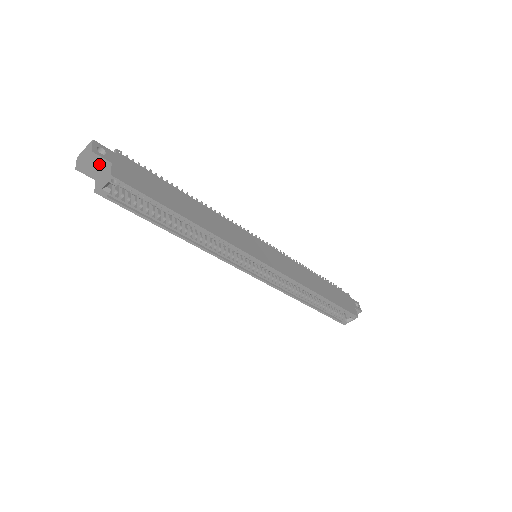
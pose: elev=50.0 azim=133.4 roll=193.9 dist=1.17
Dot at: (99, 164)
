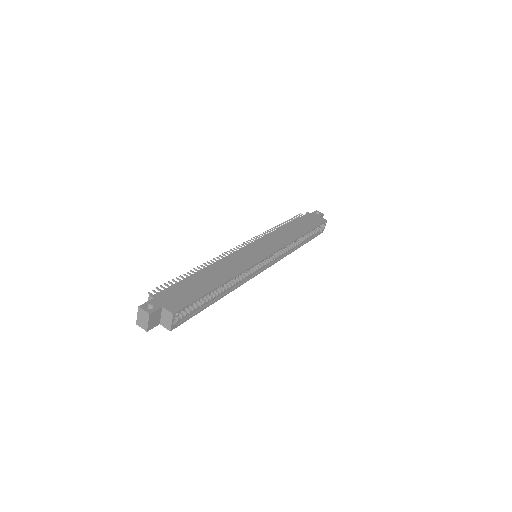
Dot at: (156, 315)
